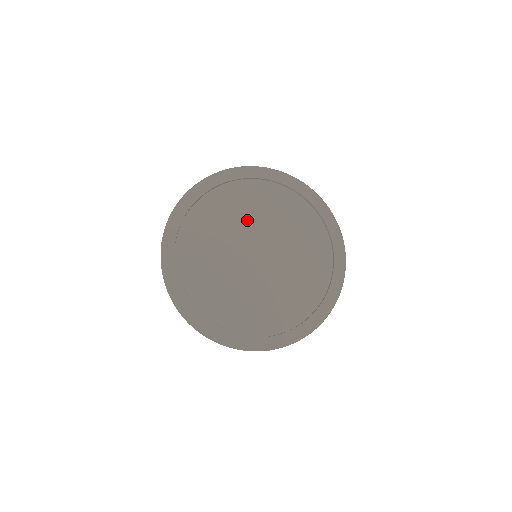
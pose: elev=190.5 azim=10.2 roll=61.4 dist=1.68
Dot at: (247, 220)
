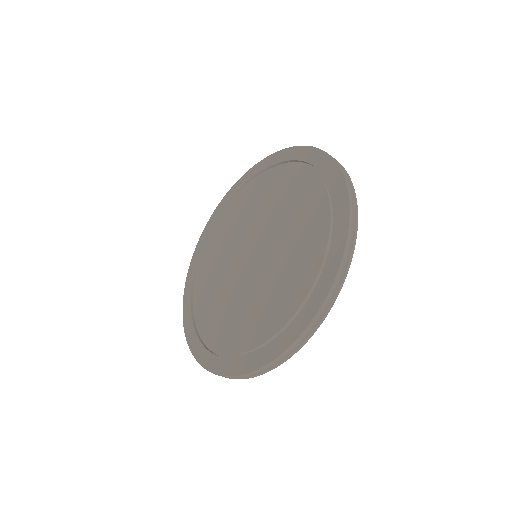
Dot at: (244, 224)
